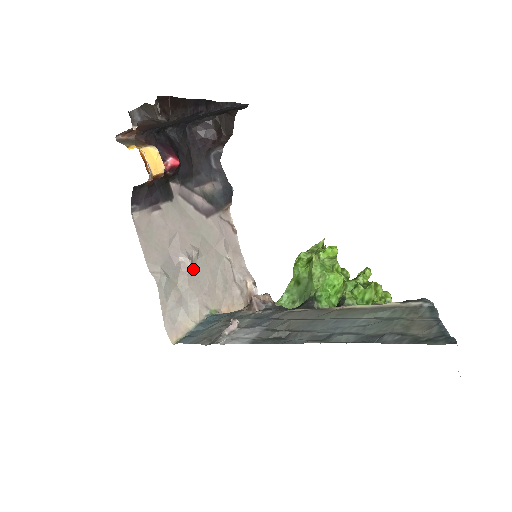
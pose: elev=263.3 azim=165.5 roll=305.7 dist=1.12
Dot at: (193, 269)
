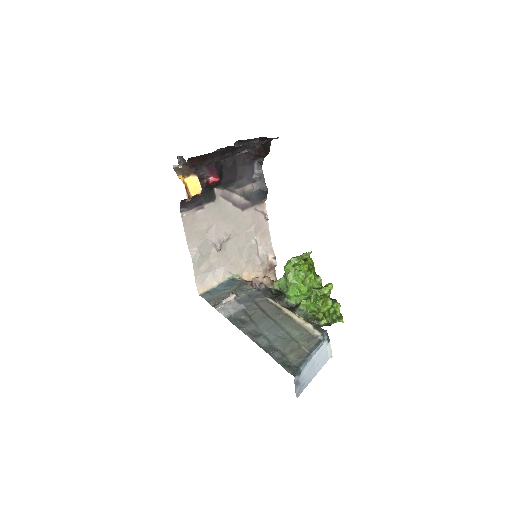
Dot at: (223, 248)
